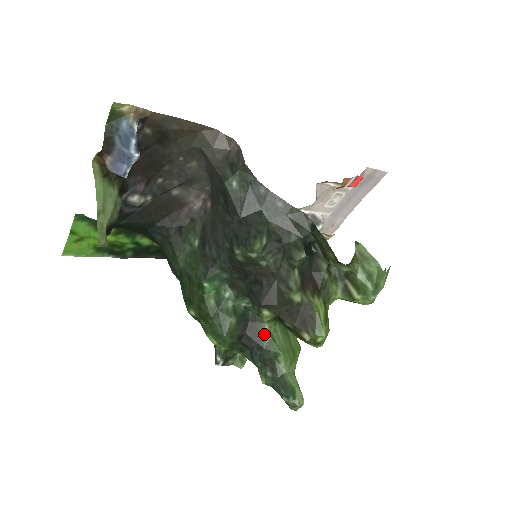
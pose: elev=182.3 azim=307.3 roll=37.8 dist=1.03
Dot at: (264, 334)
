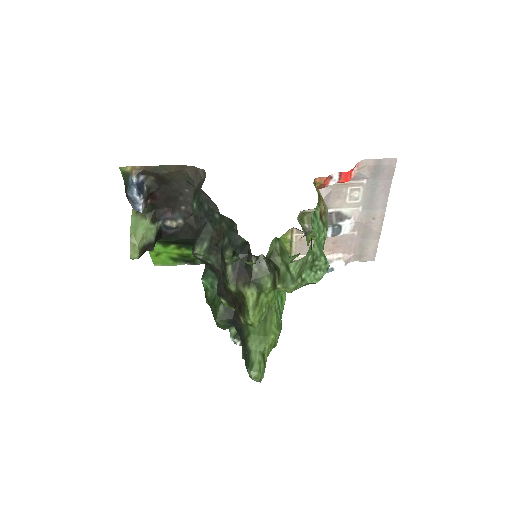
Dot at: occluded
